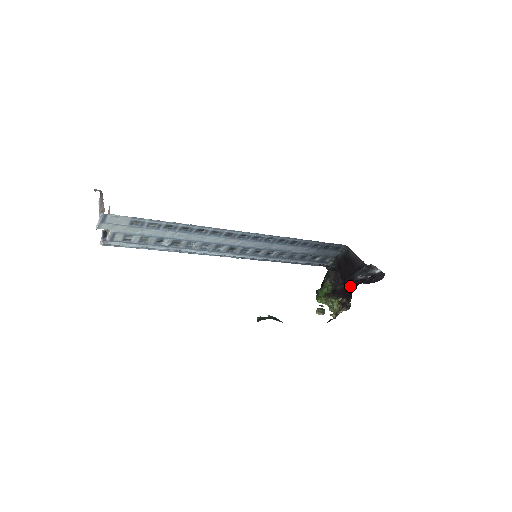
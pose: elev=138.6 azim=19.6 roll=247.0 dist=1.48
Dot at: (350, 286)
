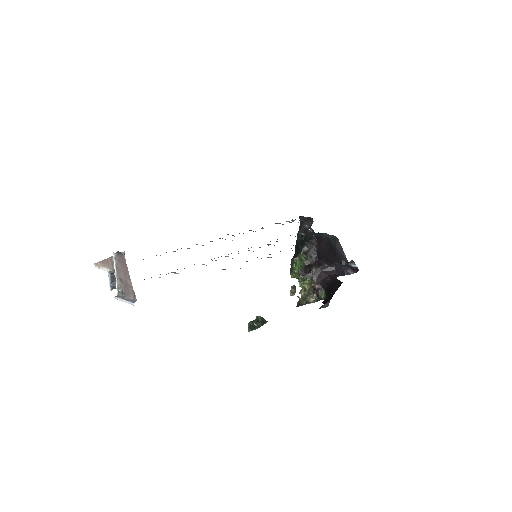
Dot at: (325, 272)
